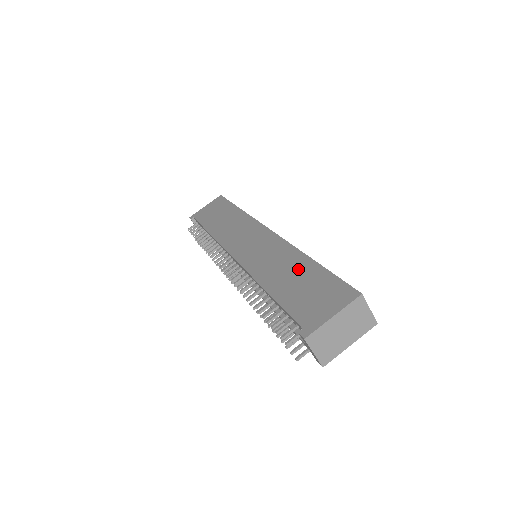
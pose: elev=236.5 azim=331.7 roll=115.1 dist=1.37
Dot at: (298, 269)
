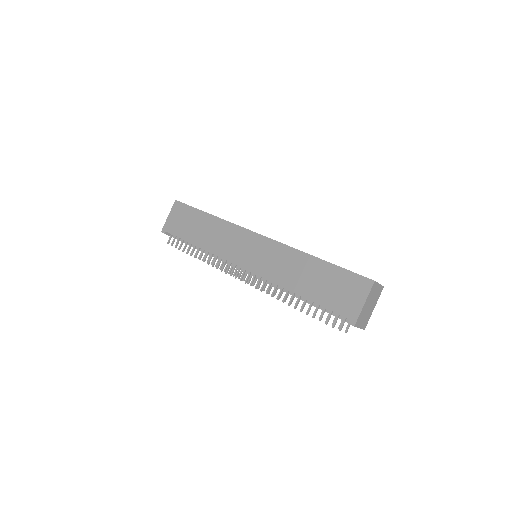
Dot at: (312, 269)
